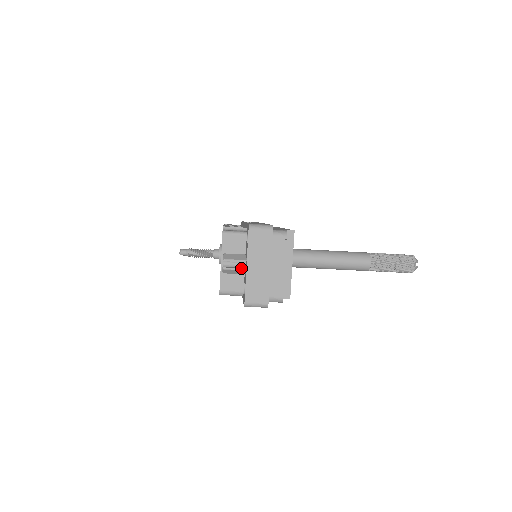
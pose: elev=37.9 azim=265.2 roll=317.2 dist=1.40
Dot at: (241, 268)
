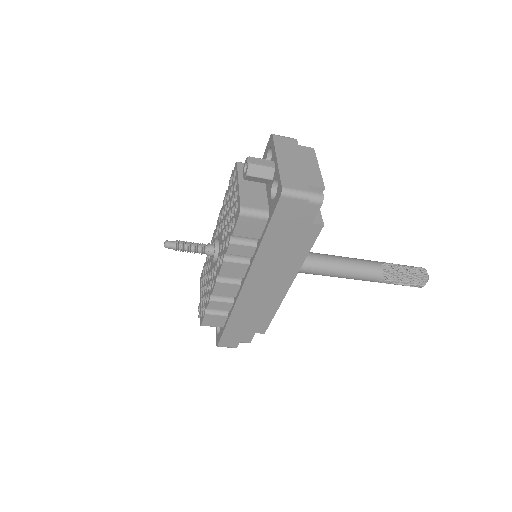
Dot at: (269, 166)
